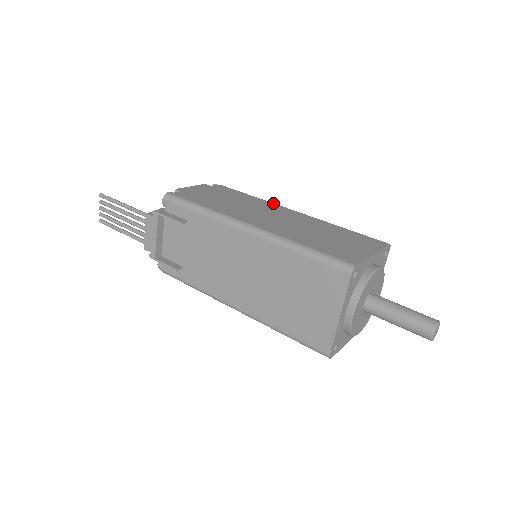
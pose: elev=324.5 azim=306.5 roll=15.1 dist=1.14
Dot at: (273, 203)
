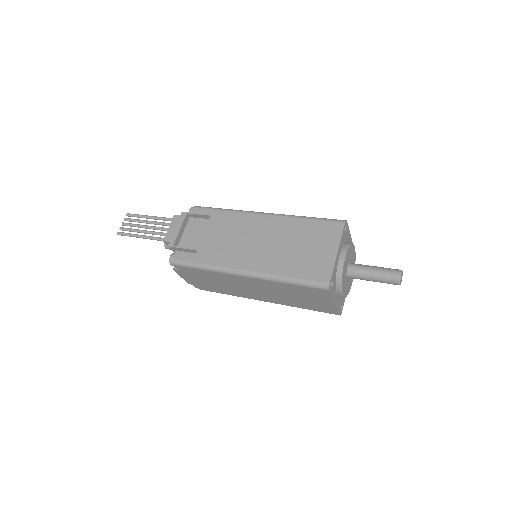
Dot at: occluded
